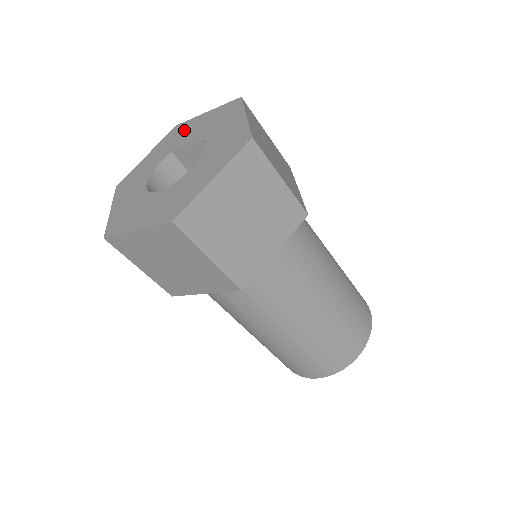
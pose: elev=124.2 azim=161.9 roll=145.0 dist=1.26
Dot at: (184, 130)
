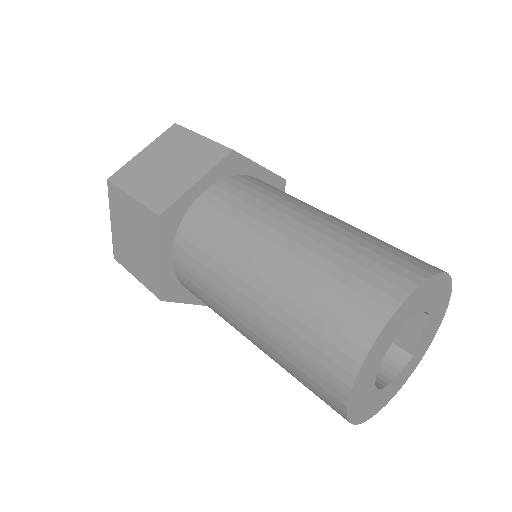
Dot at: occluded
